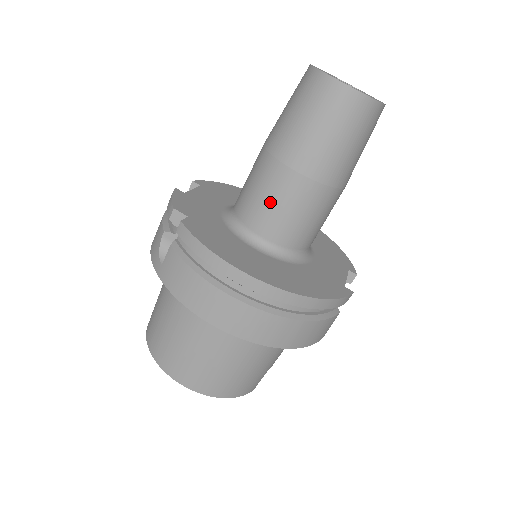
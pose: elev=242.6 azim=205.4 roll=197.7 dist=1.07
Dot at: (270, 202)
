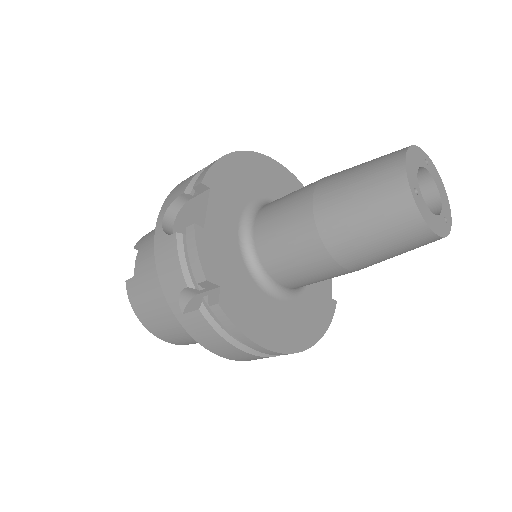
Dot at: (304, 274)
